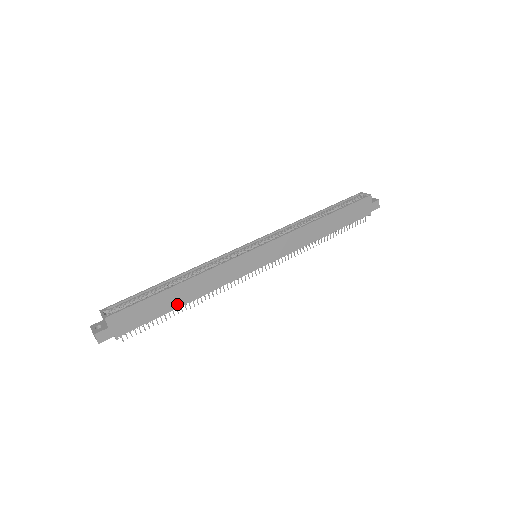
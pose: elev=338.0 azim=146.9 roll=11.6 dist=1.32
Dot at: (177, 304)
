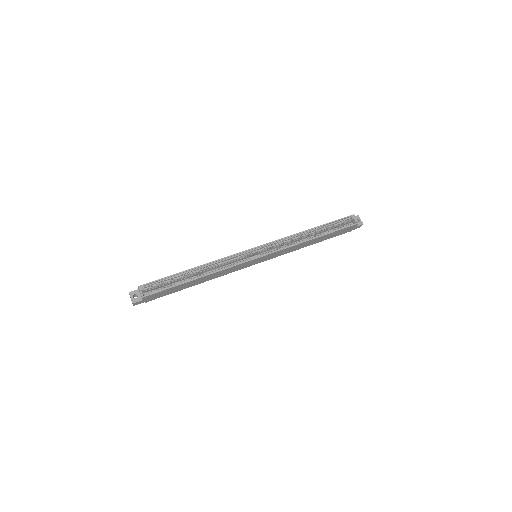
Dot at: (191, 286)
